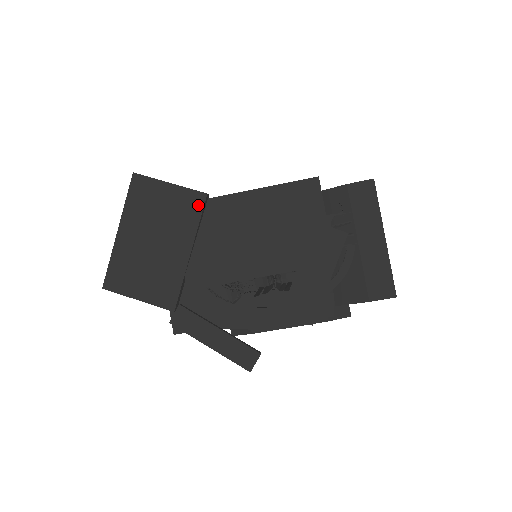
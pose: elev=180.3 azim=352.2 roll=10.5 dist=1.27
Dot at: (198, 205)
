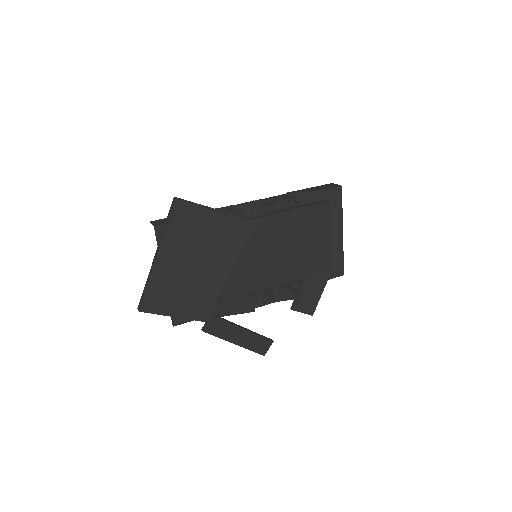
Dot at: (238, 230)
